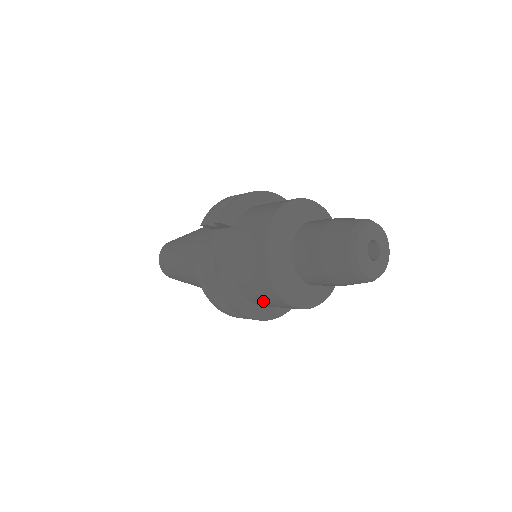
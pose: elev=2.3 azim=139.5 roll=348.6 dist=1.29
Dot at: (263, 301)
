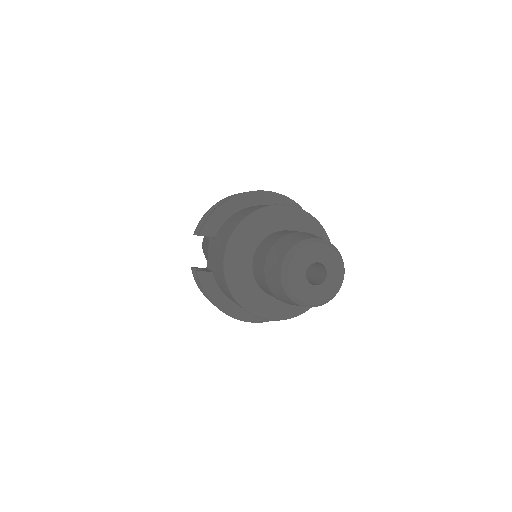
Dot at: occluded
